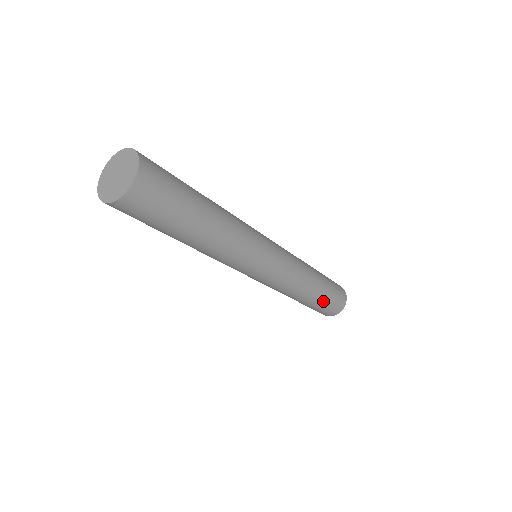
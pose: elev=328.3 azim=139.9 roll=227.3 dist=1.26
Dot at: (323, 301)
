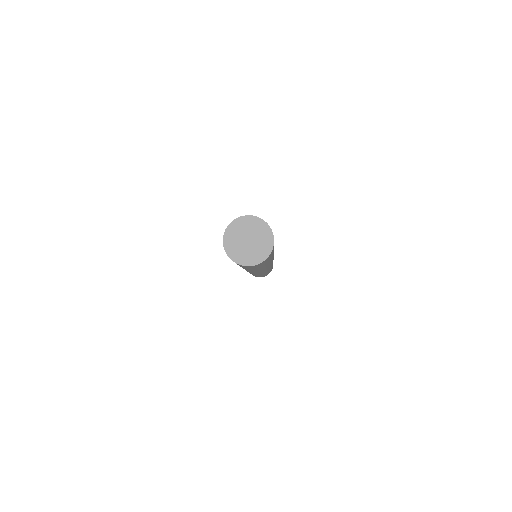
Dot at: occluded
